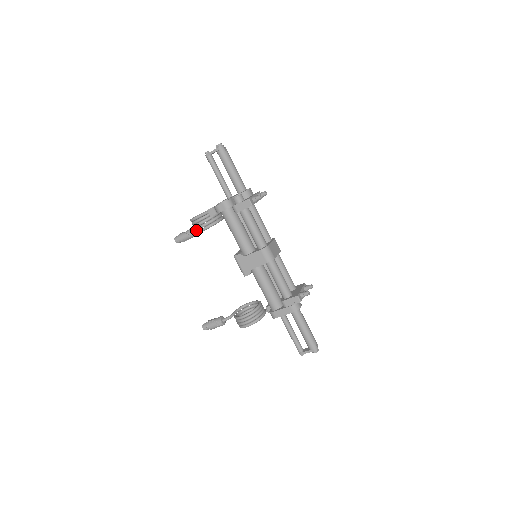
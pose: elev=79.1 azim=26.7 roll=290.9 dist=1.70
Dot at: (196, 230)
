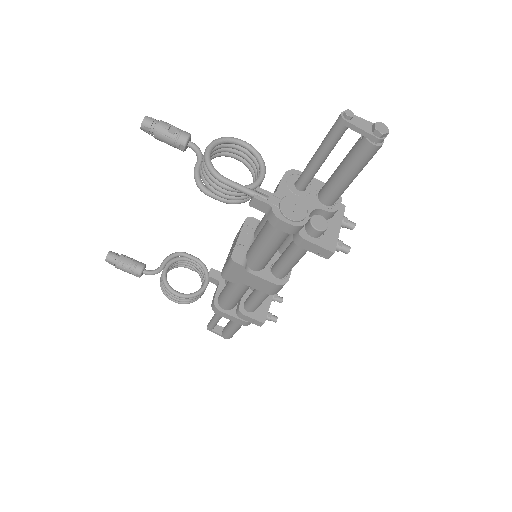
Dot at: (203, 181)
